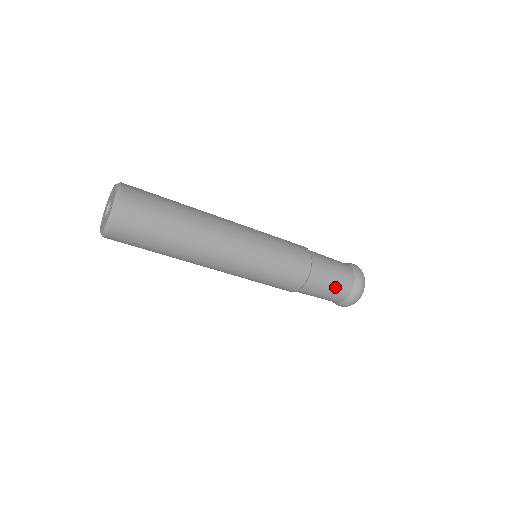
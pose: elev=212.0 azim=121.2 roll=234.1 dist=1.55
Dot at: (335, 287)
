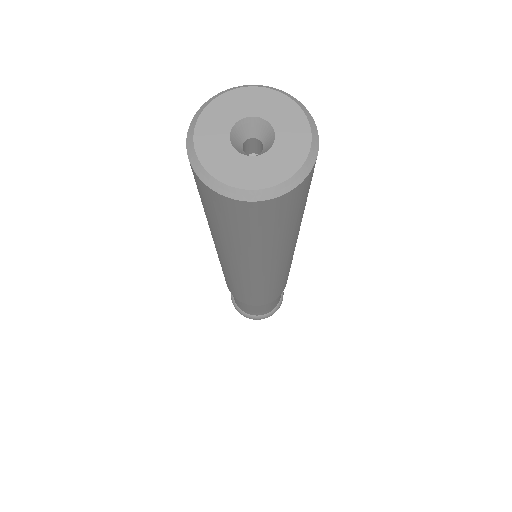
Dot at: (257, 311)
